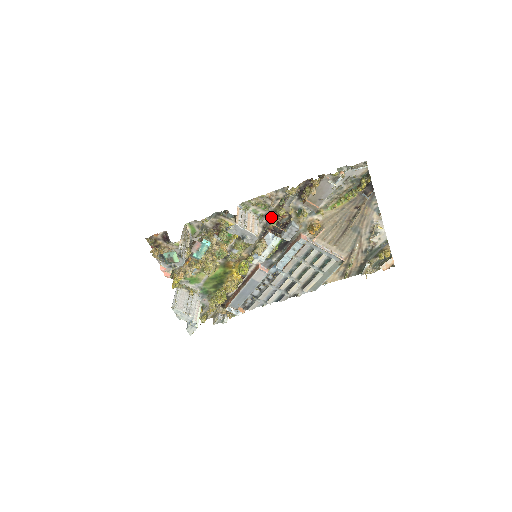
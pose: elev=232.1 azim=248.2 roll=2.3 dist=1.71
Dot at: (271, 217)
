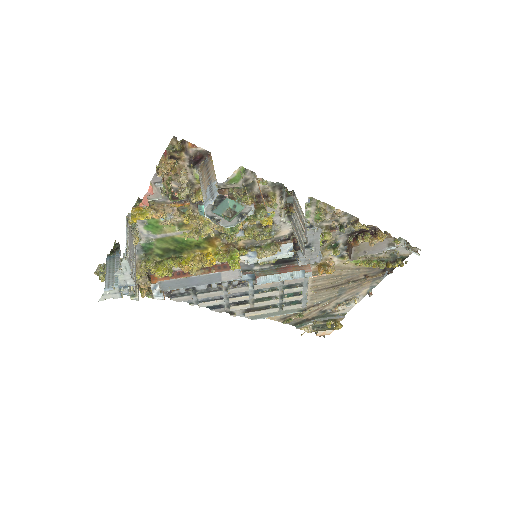
Dot at: occluded
